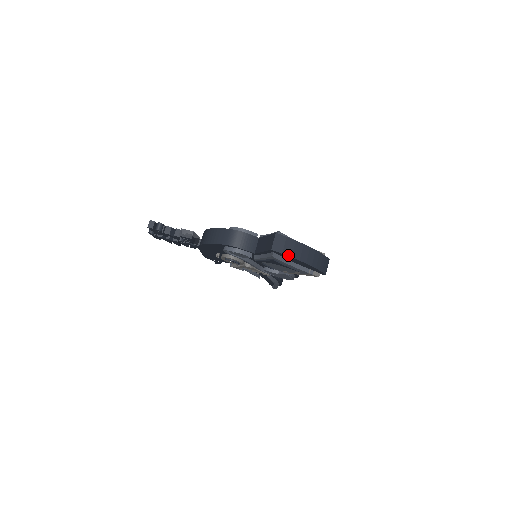
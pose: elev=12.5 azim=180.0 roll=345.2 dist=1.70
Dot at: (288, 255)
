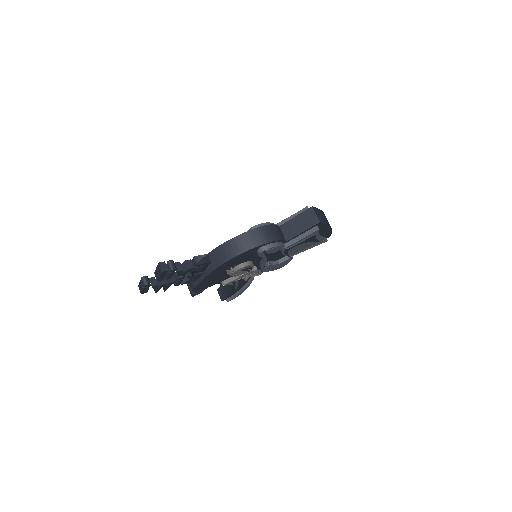
Dot at: (326, 223)
